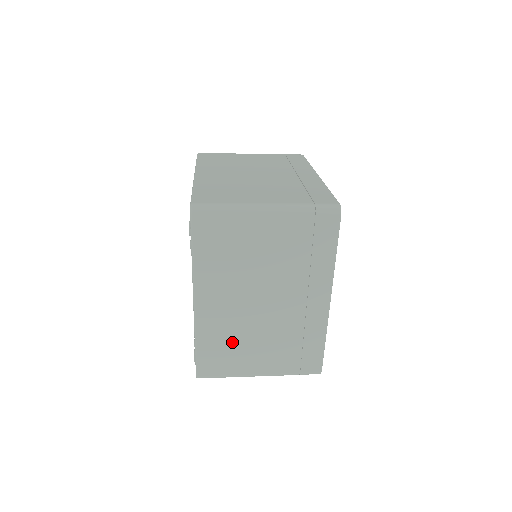
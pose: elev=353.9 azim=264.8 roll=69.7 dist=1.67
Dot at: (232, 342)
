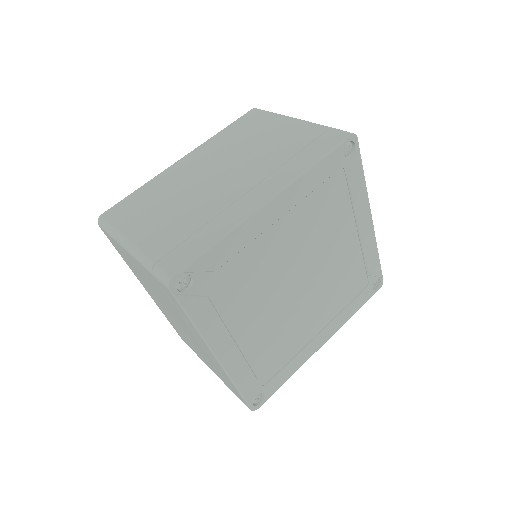
Dot at: (182, 334)
